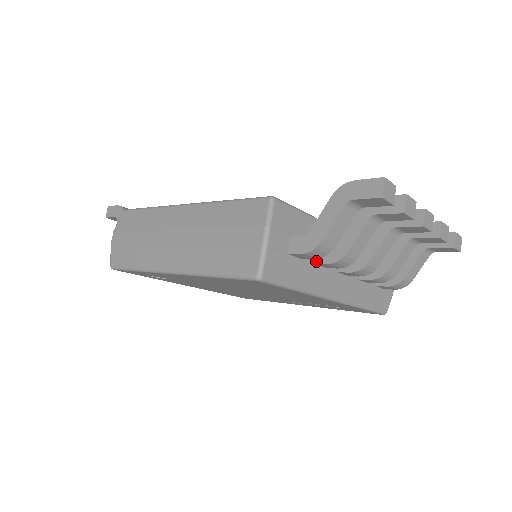
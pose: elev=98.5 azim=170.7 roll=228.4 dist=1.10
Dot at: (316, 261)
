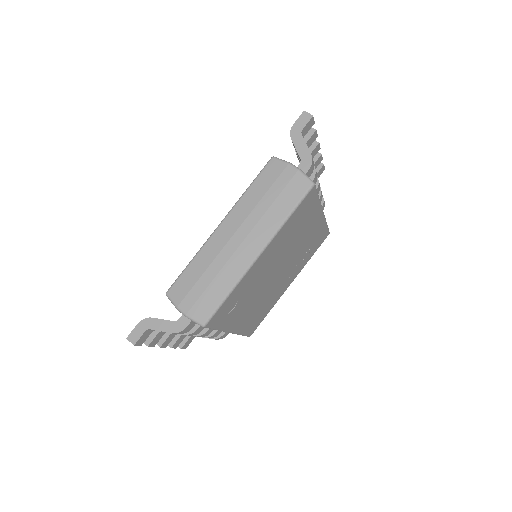
Dot at: occluded
